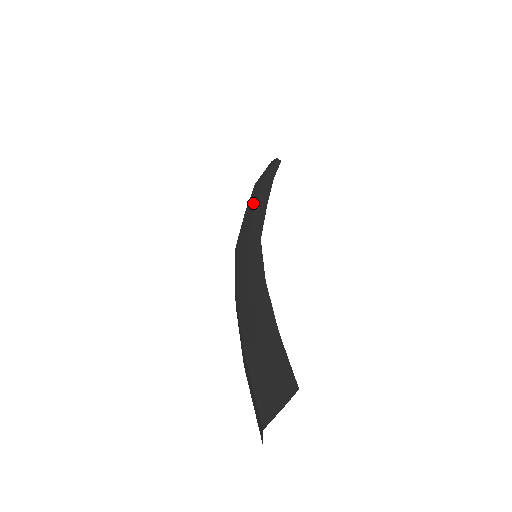
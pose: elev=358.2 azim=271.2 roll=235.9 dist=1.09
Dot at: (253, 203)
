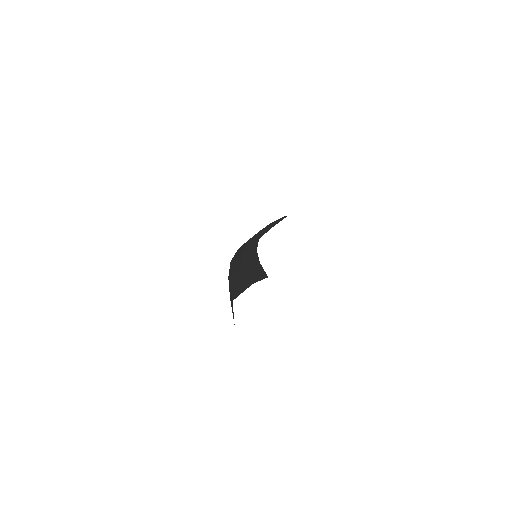
Dot at: occluded
